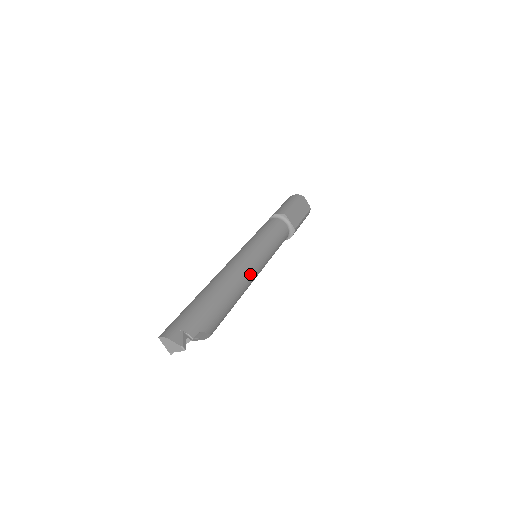
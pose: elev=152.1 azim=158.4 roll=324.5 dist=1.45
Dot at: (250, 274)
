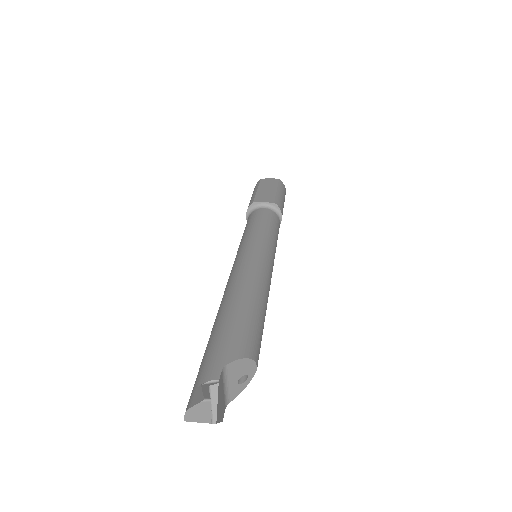
Dot at: (252, 270)
